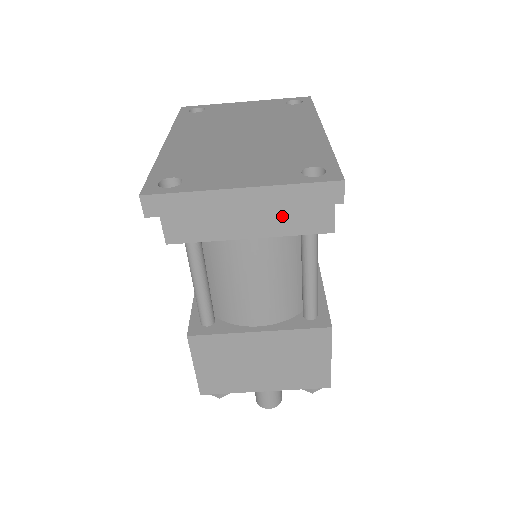
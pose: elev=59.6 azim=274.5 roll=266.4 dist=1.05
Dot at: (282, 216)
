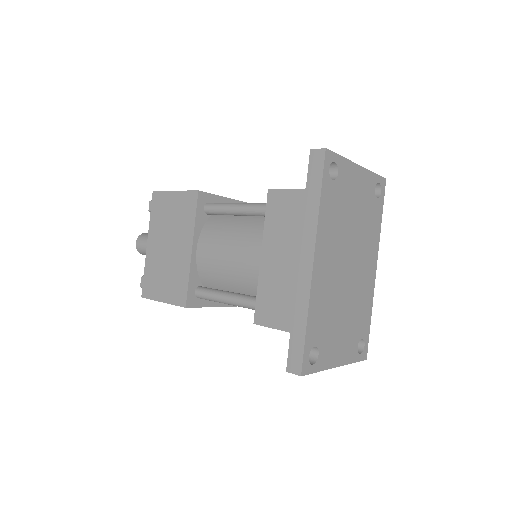
Dot at: occluded
